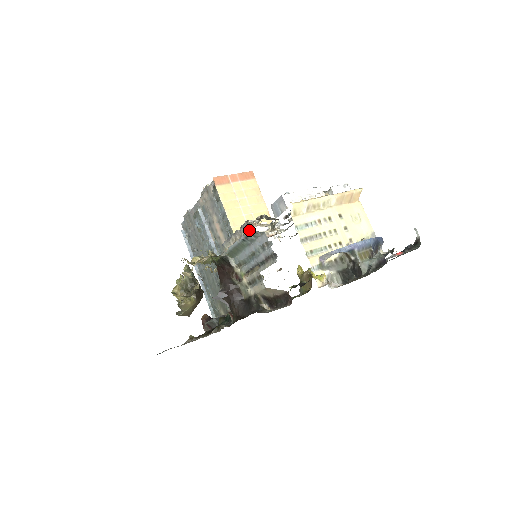
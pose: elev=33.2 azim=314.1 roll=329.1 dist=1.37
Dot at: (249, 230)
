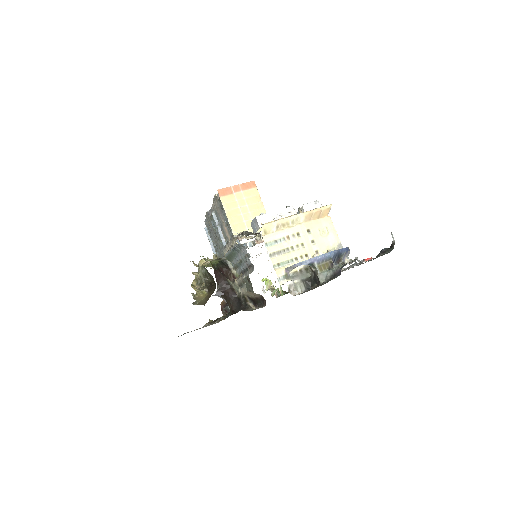
Dot at: (234, 243)
